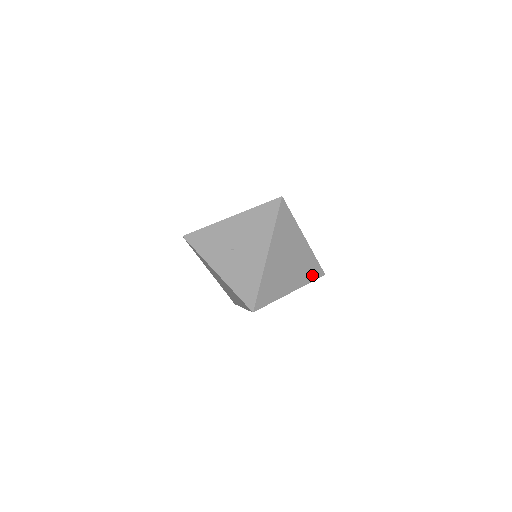
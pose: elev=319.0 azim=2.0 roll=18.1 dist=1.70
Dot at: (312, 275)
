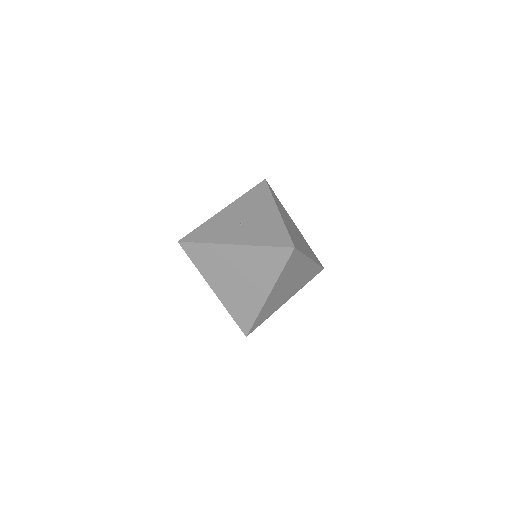
Dot at: (316, 260)
